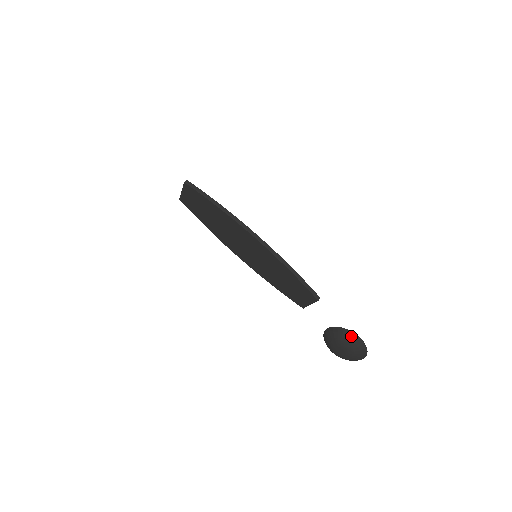
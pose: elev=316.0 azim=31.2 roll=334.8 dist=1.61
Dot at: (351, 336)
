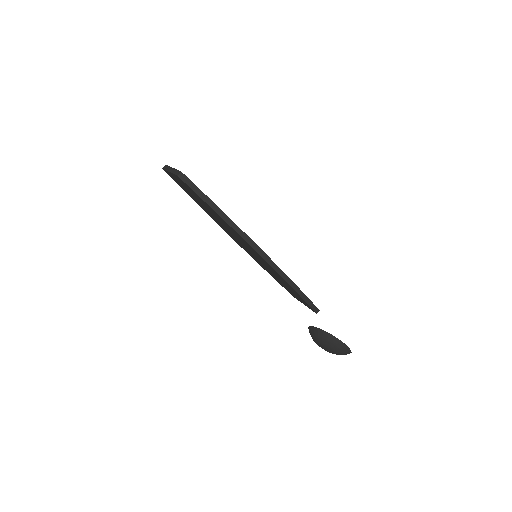
Dot at: (340, 345)
